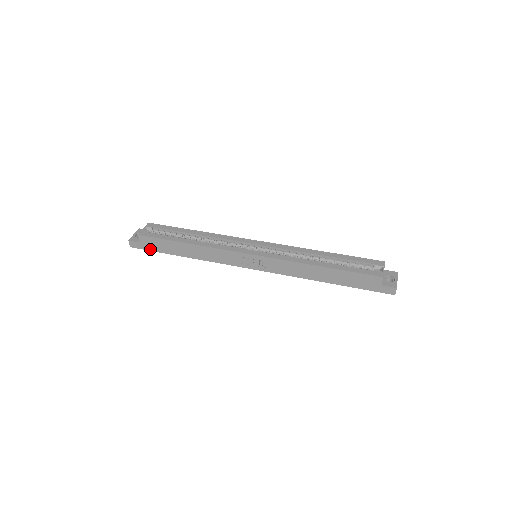
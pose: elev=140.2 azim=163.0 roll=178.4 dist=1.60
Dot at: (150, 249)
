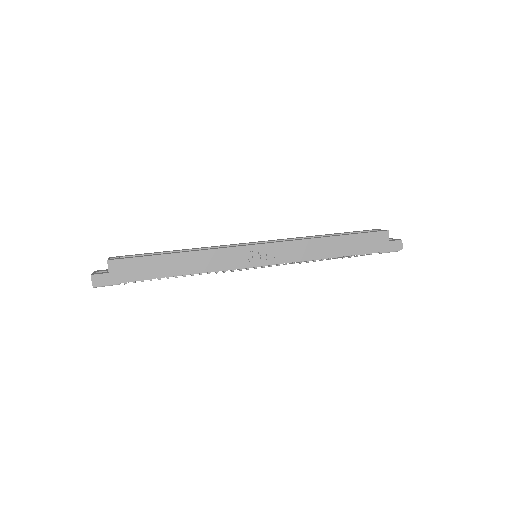
Dot at: (123, 279)
